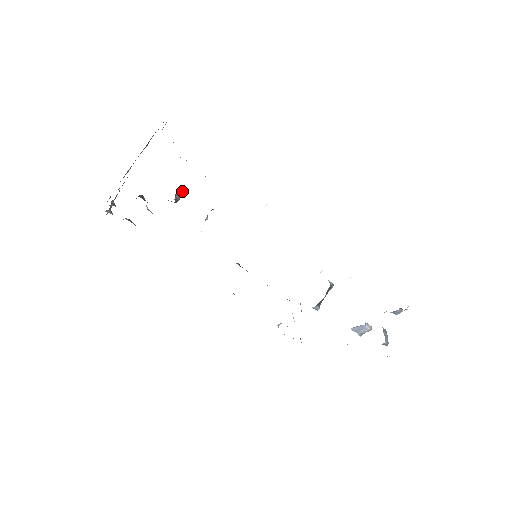
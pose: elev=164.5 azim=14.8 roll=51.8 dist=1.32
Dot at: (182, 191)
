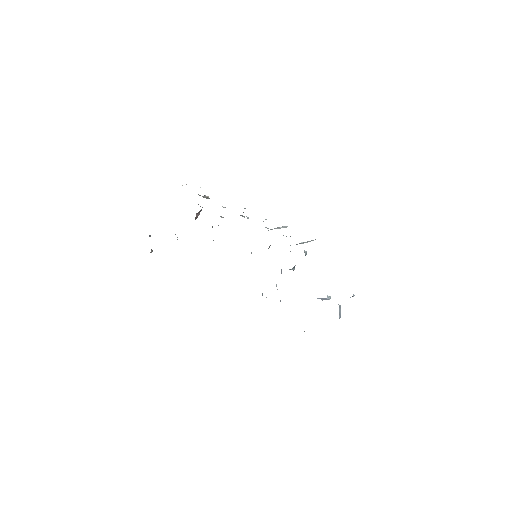
Dot at: (200, 210)
